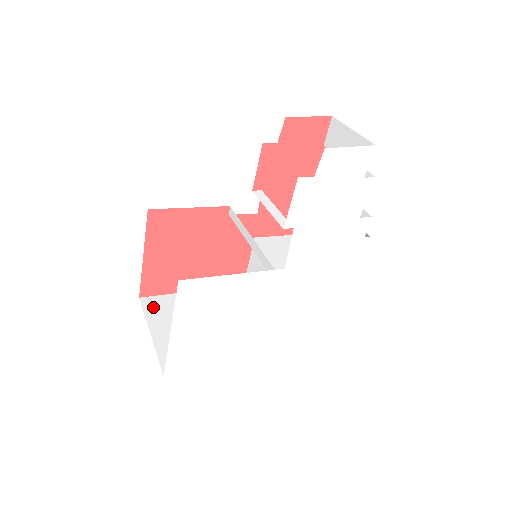
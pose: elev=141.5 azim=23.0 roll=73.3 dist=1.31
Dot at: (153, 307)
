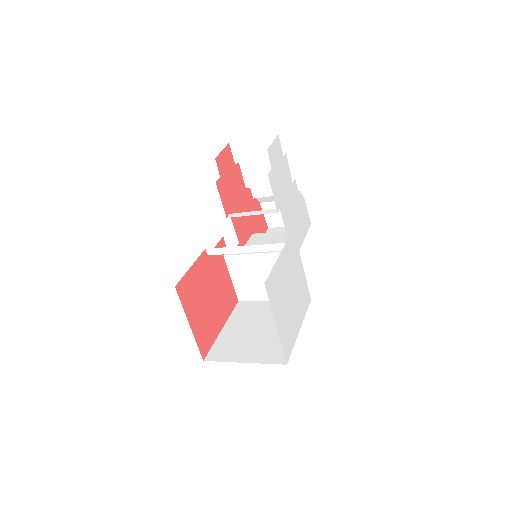
Dot at: (219, 355)
